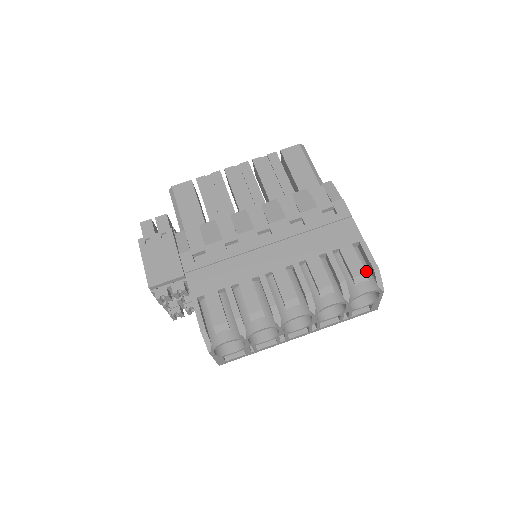
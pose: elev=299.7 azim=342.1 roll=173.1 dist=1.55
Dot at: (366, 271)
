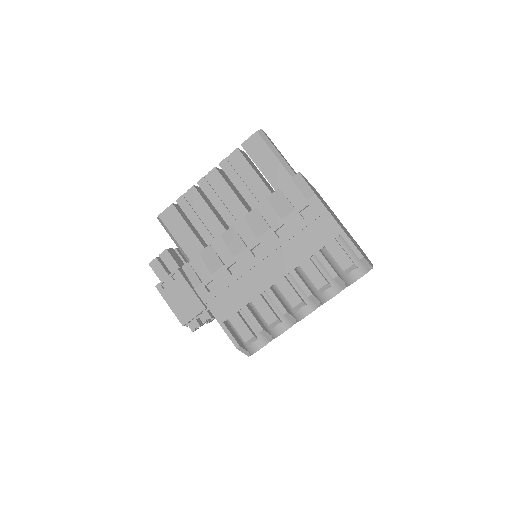
Dot at: (353, 258)
